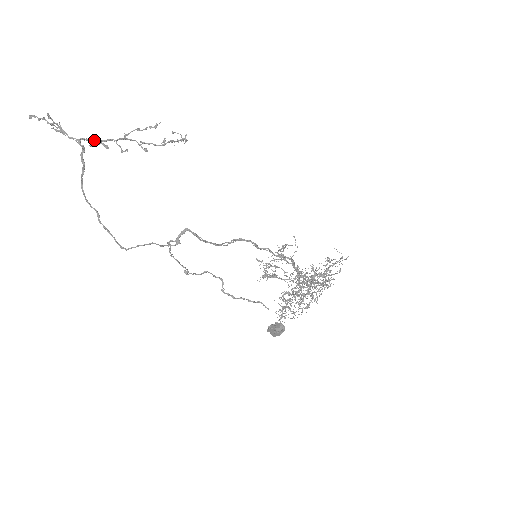
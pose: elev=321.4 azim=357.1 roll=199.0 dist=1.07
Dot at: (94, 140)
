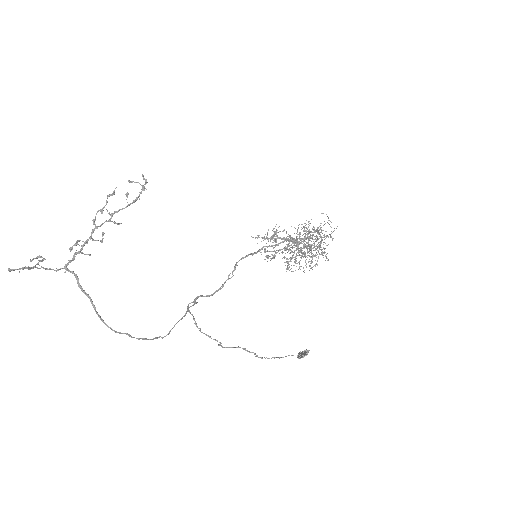
Dot at: (75, 254)
